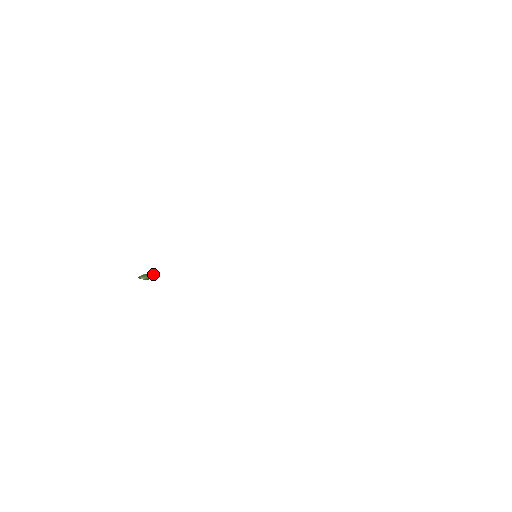
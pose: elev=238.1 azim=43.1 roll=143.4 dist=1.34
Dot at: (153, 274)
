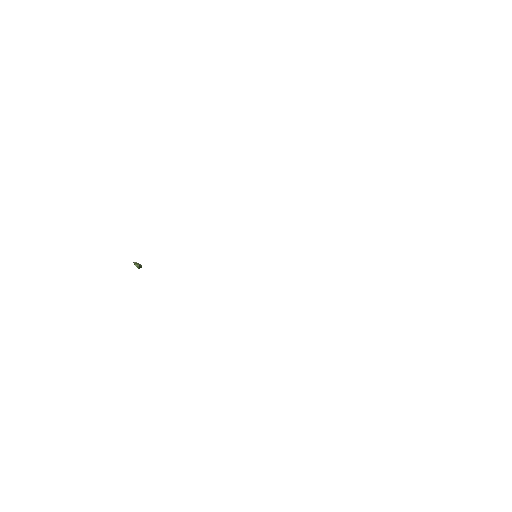
Dot at: (141, 267)
